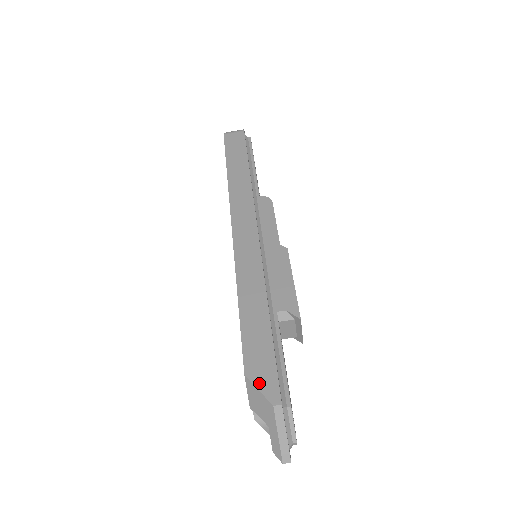
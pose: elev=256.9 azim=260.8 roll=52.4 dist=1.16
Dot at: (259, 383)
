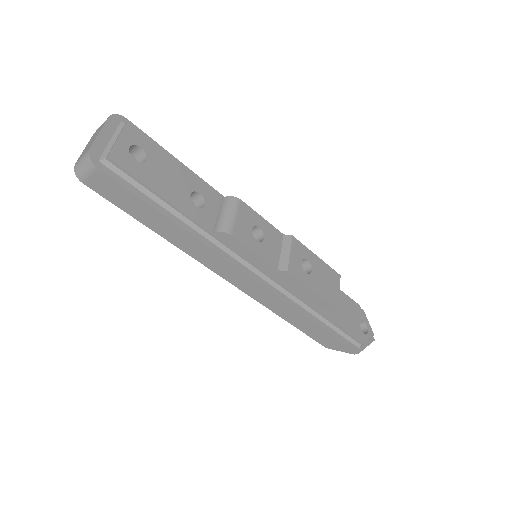
Dot at: (338, 350)
